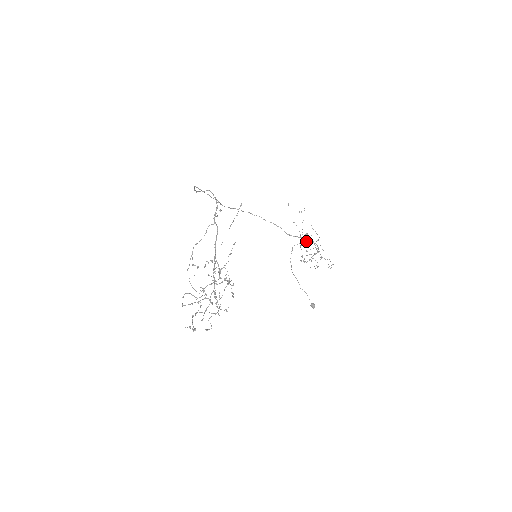
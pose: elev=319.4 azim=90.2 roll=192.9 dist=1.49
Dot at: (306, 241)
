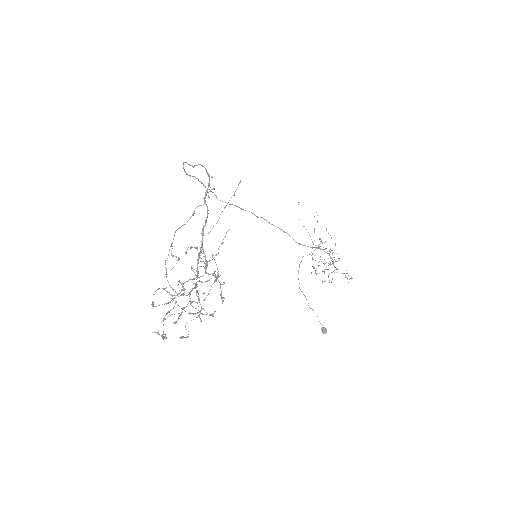
Dot at: (319, 247)
